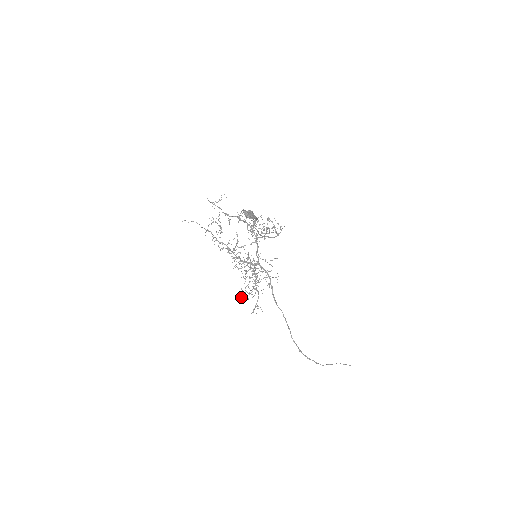
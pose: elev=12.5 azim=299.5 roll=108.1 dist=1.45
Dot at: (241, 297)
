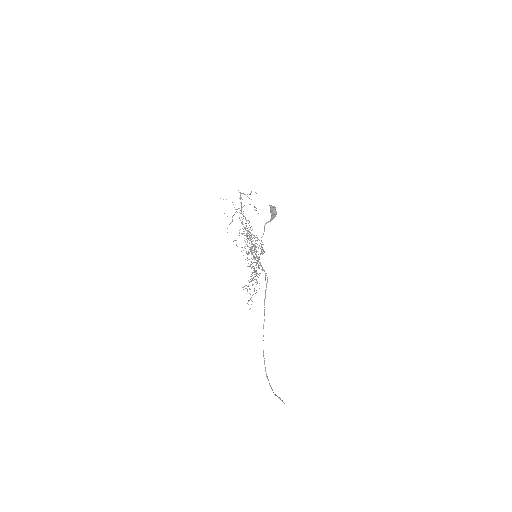
Dot at: occluded
